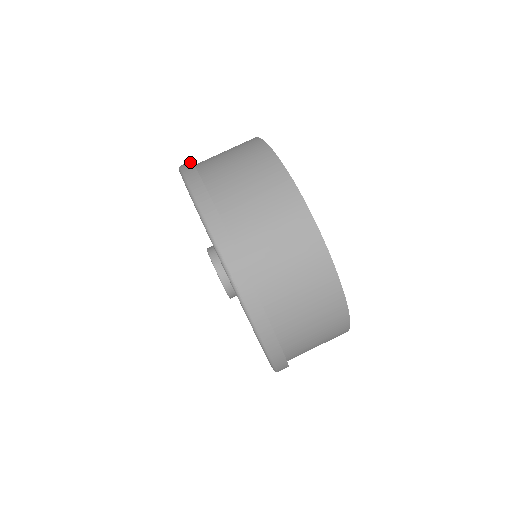
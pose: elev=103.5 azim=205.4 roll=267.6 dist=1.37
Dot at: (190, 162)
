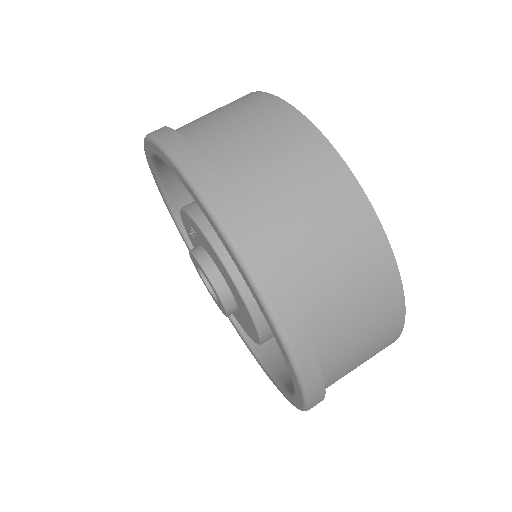
Dot at: (172, 132)
